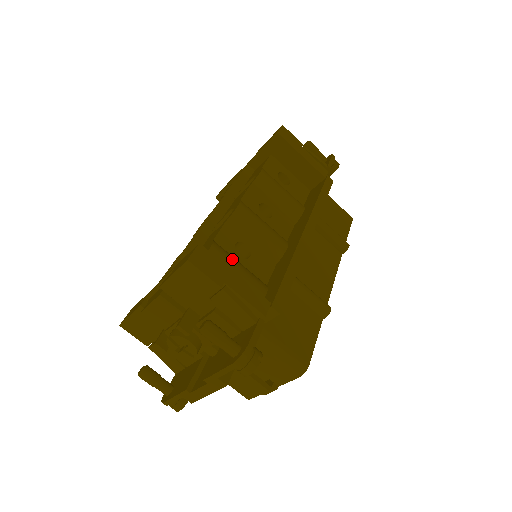
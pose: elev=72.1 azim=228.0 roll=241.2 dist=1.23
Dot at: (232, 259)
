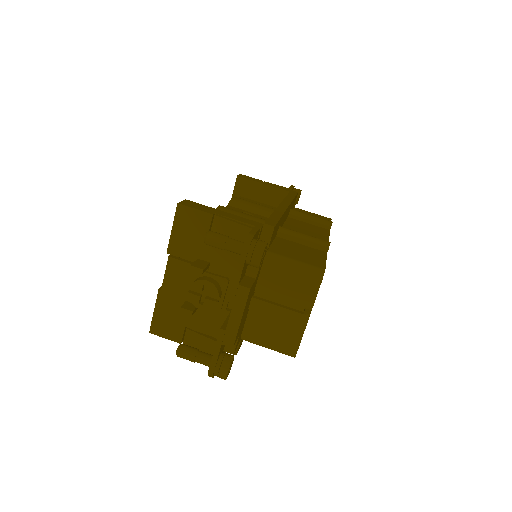
Dot at: occluded
